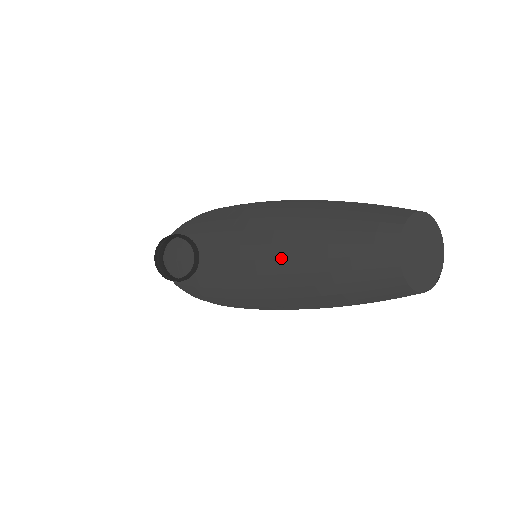
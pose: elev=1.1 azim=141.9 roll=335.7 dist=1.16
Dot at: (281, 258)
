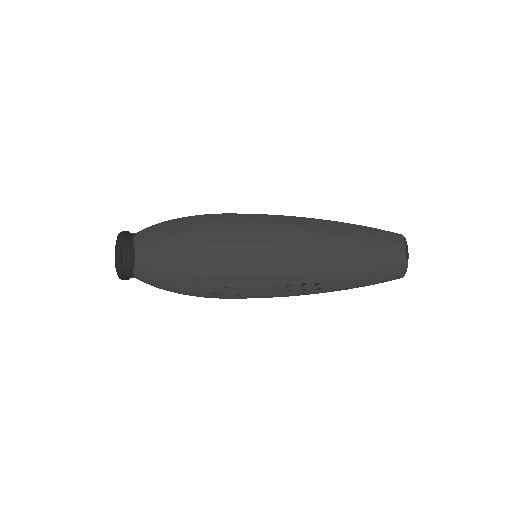
Dot at: (333, 273)
